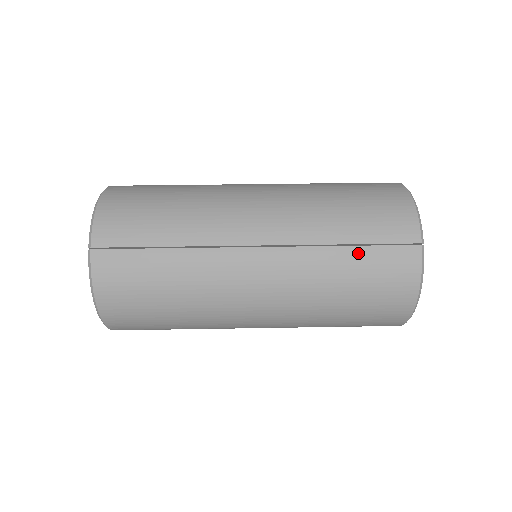
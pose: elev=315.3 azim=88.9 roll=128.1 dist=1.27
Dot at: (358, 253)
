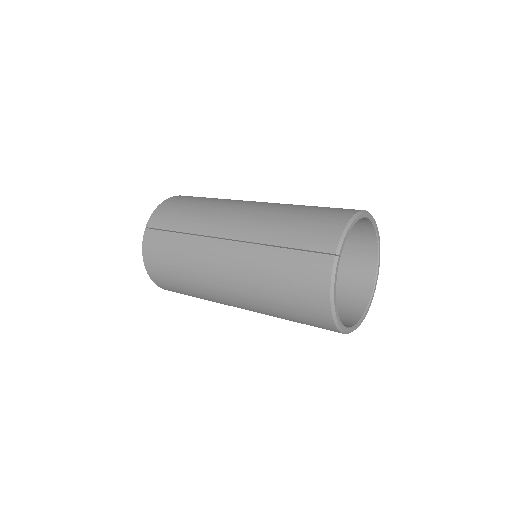
Dot at: (287, 254)
